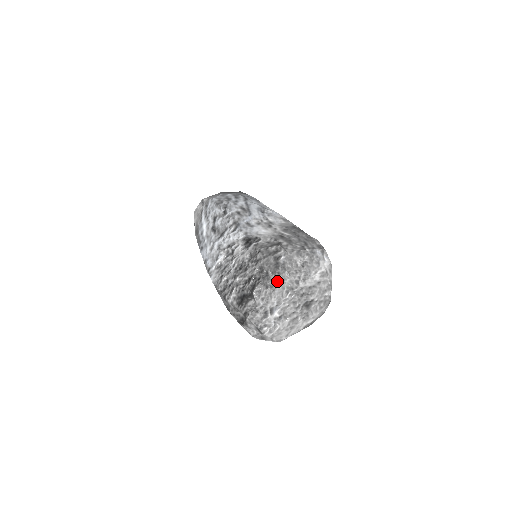
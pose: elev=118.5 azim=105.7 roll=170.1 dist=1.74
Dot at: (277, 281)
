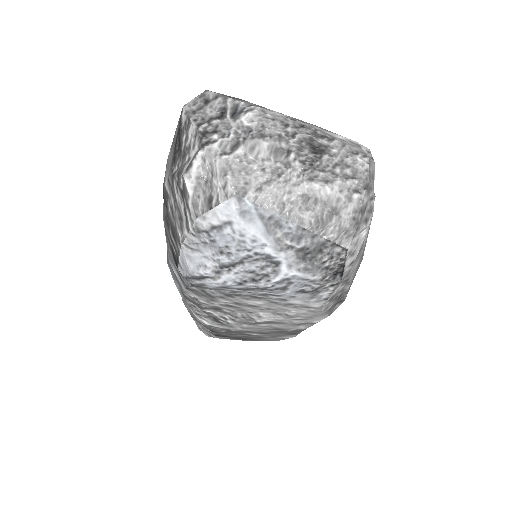
Dot at: occluded
